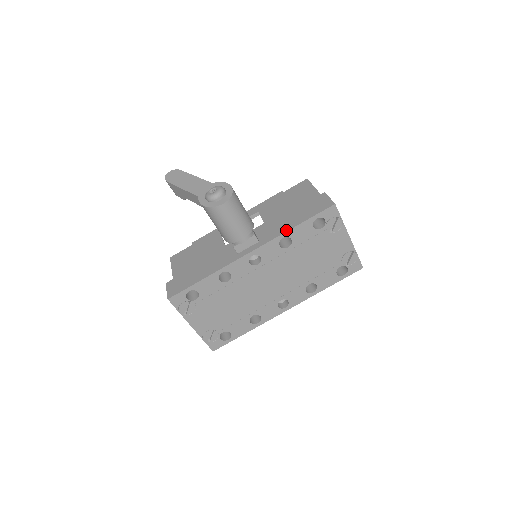
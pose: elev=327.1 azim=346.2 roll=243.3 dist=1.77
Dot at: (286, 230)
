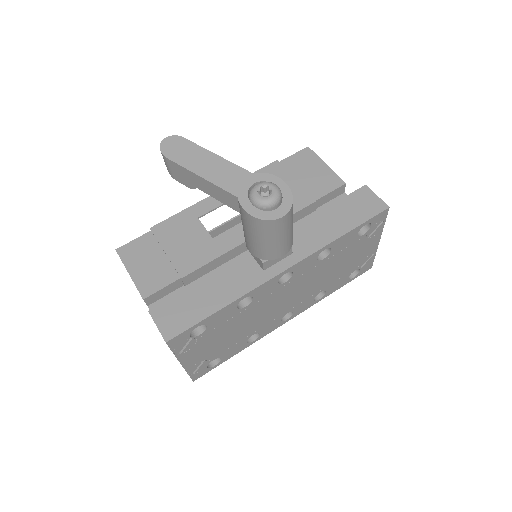
Dot at: (331, 240)
